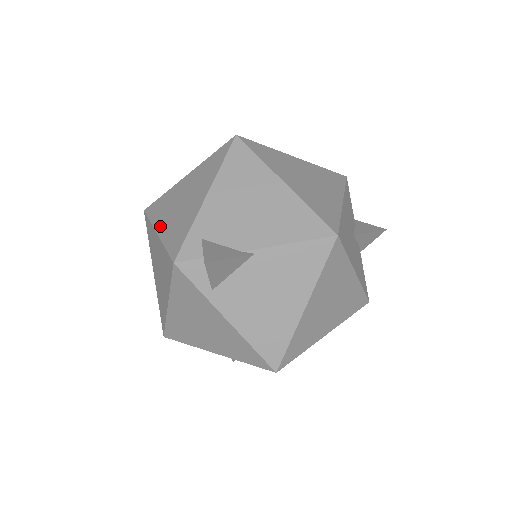
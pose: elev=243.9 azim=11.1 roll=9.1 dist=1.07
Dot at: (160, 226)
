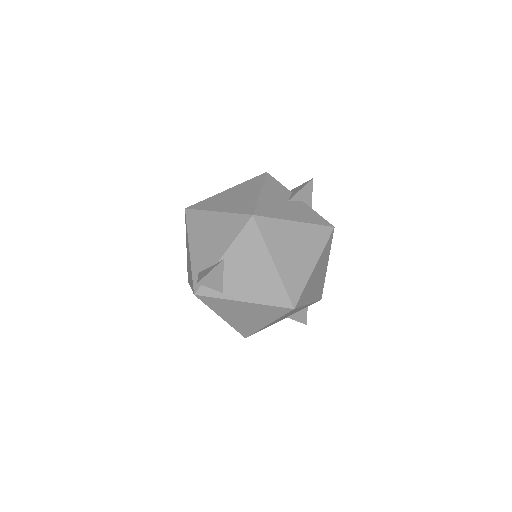
Dot at: (190, 283)
